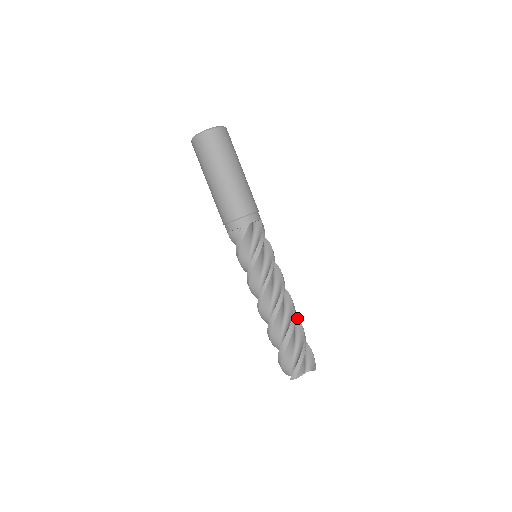
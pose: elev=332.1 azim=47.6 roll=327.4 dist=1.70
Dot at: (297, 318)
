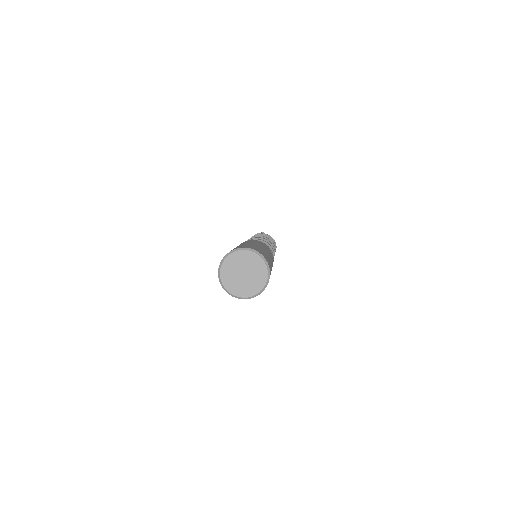
Dot at: occluded
